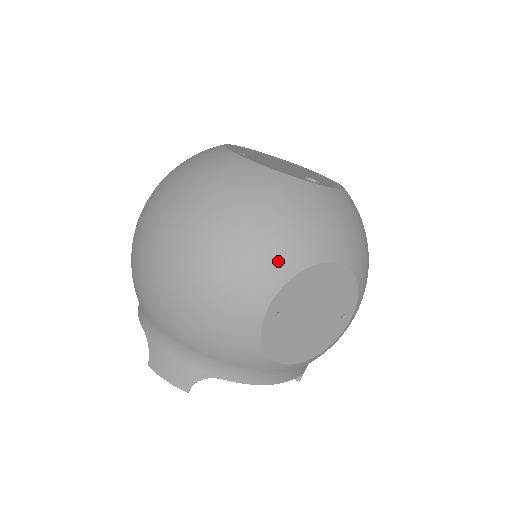
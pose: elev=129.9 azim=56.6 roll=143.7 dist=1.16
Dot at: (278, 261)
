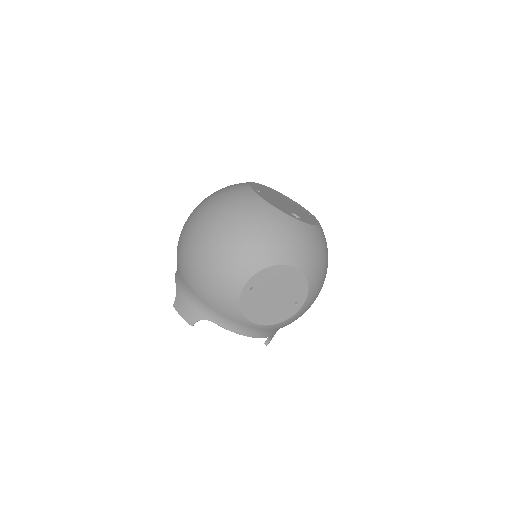
Dot at: (258, 257)
